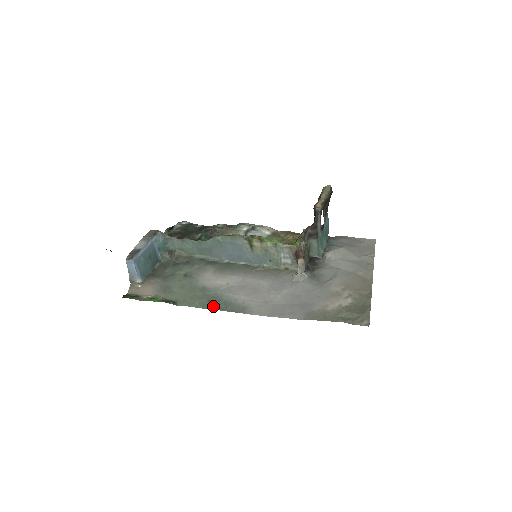
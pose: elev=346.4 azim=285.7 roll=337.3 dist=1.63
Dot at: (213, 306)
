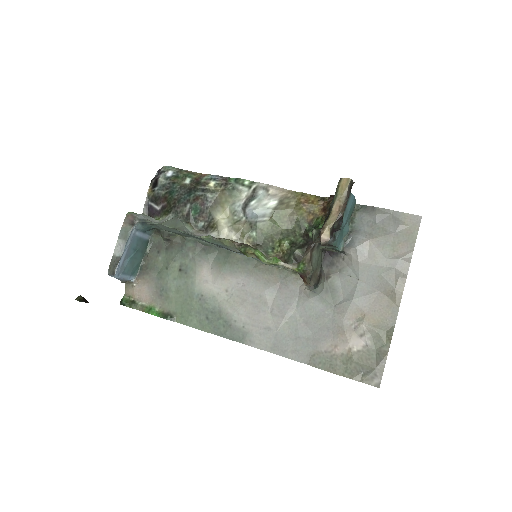
Dot at: (212, 328)
